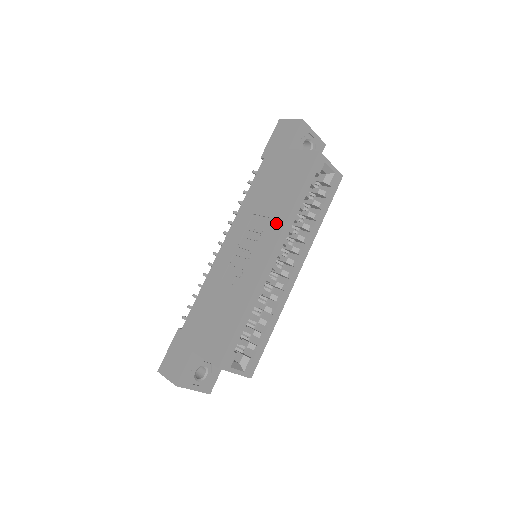
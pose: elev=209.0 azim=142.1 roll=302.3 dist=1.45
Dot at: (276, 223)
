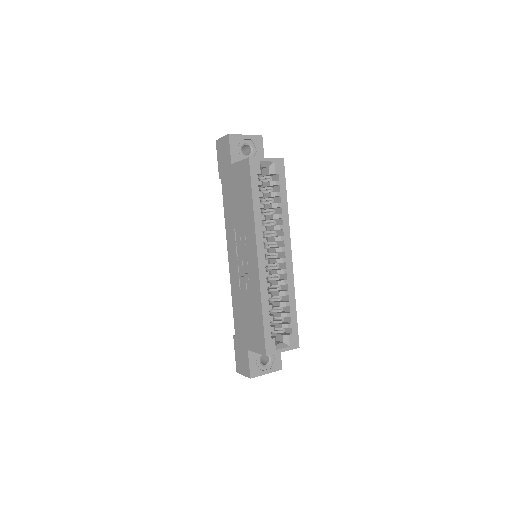
Dot at: (250, 230)
